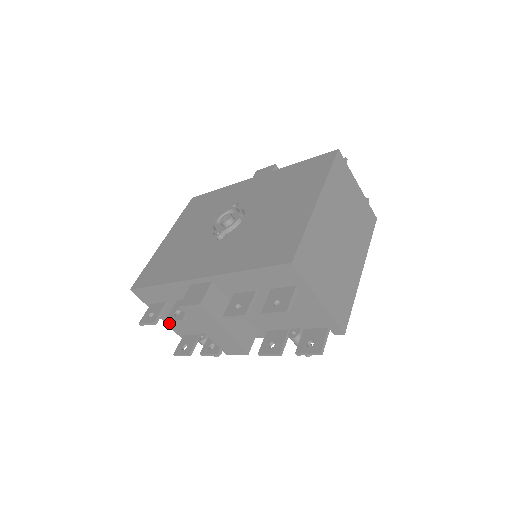
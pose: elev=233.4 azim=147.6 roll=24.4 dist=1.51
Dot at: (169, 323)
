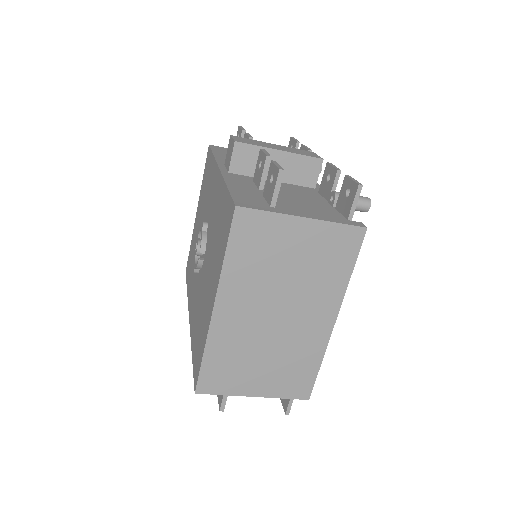
Dot at: occluded
